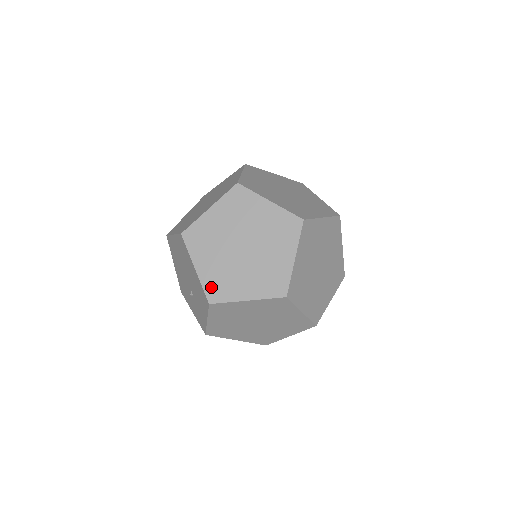
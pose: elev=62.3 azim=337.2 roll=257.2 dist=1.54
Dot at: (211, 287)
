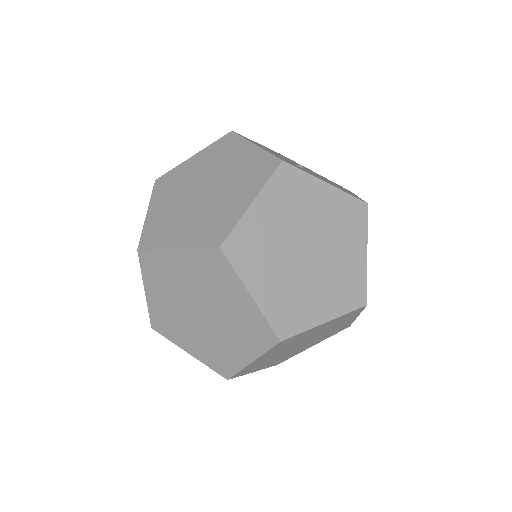
Dot at: occluded
